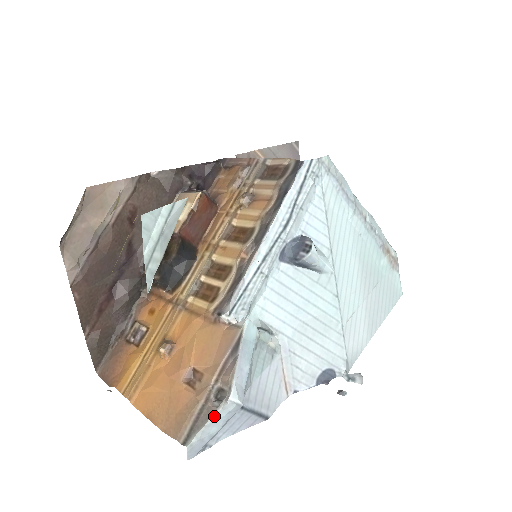
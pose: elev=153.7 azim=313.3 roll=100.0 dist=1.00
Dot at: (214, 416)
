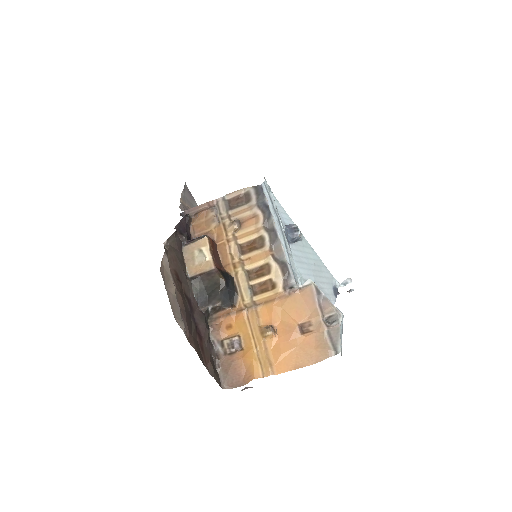
Dot at: (340, 329)
